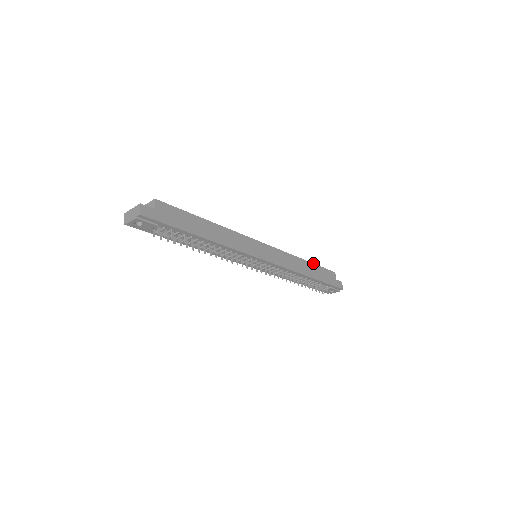
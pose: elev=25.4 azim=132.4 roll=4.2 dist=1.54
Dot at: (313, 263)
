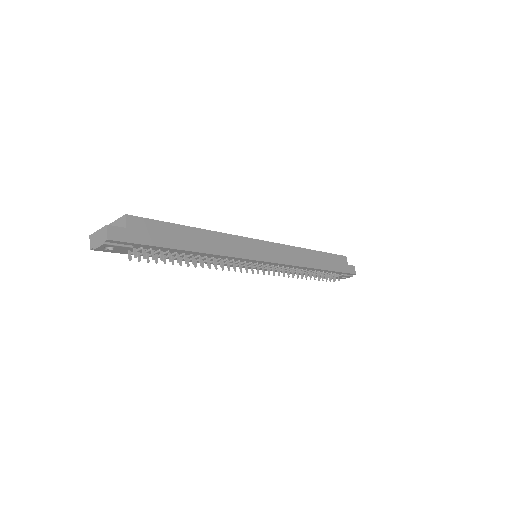
Dot at: (321, 251)
